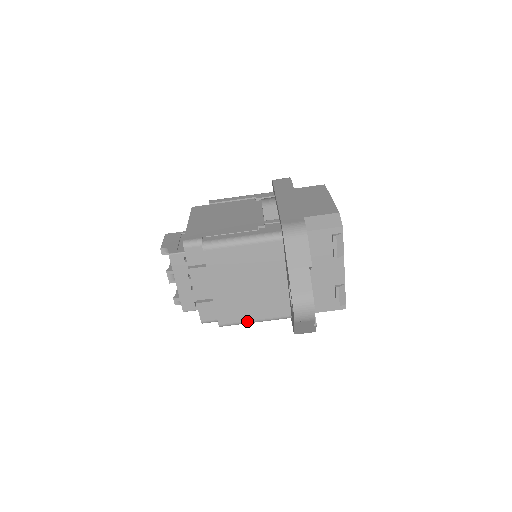
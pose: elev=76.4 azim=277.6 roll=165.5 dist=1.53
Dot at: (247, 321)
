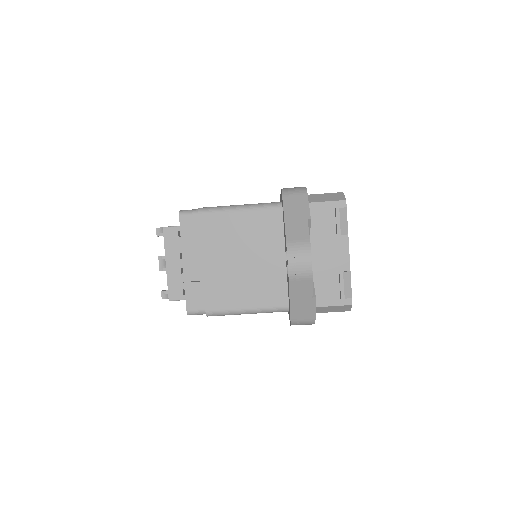
Dot at: (238, 309)
